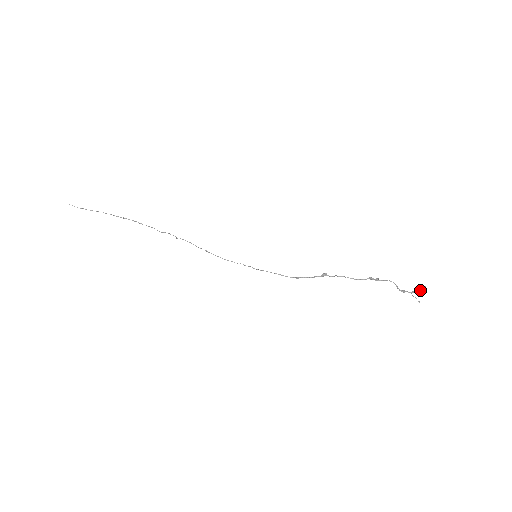
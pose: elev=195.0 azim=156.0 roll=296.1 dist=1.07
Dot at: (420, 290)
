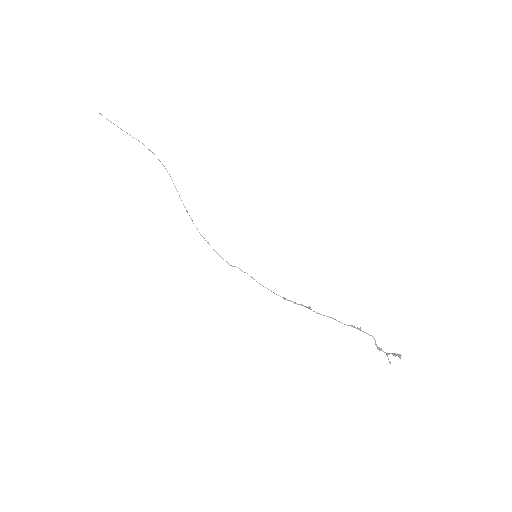
Dot at: (395, 356)
